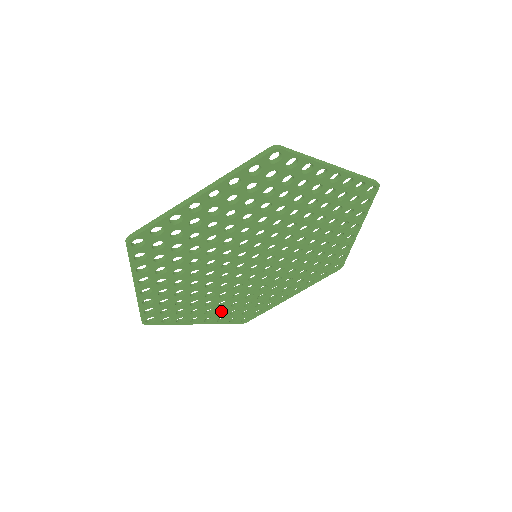
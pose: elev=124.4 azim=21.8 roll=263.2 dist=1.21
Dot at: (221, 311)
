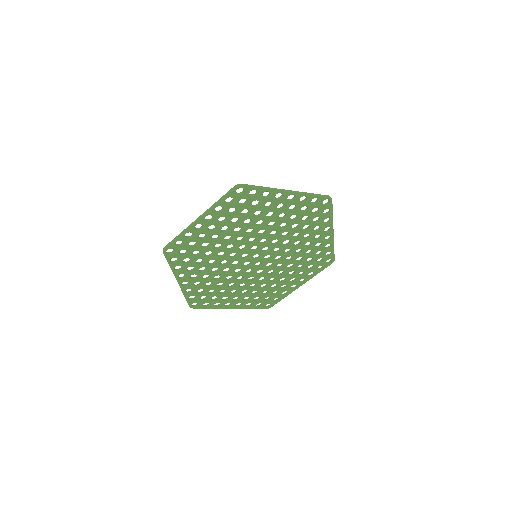
Dot at: occluded
